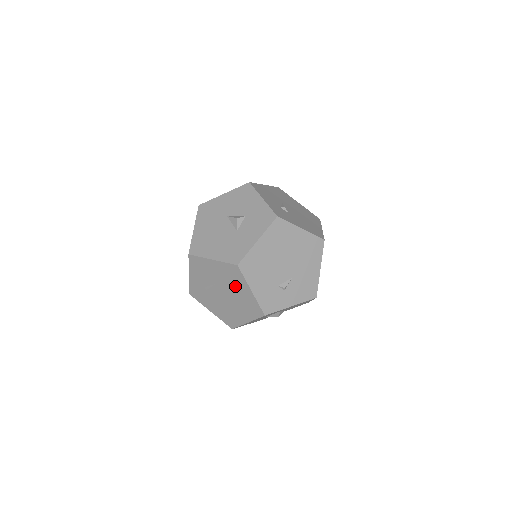
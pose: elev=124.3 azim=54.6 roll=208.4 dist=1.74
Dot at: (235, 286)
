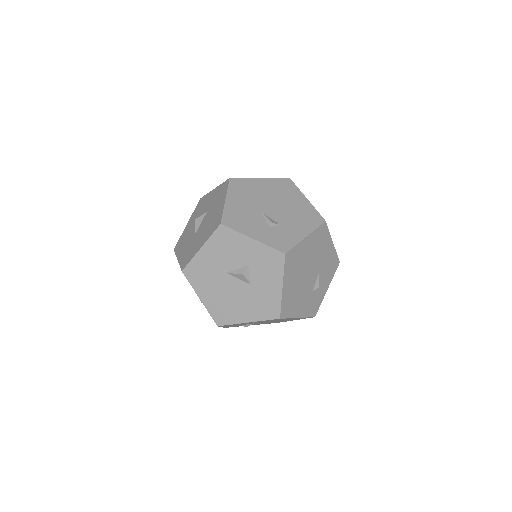
Dot at: occluded
